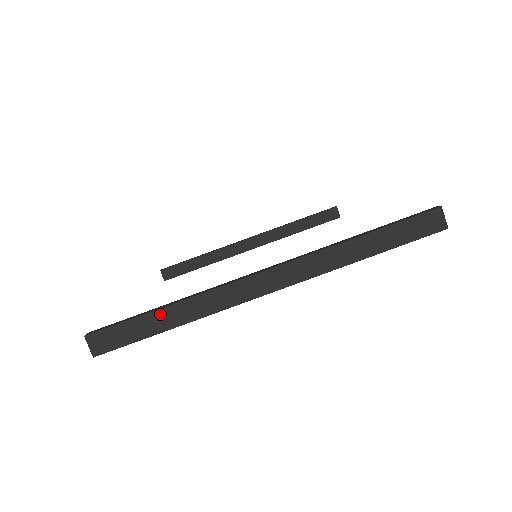
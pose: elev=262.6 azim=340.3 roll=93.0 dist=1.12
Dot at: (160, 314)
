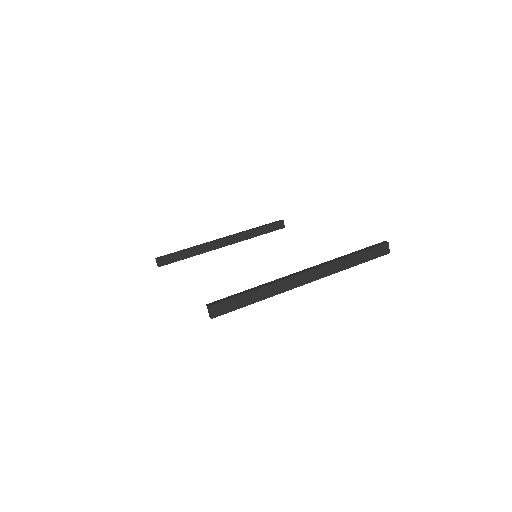
Dot at: (251, 294)
